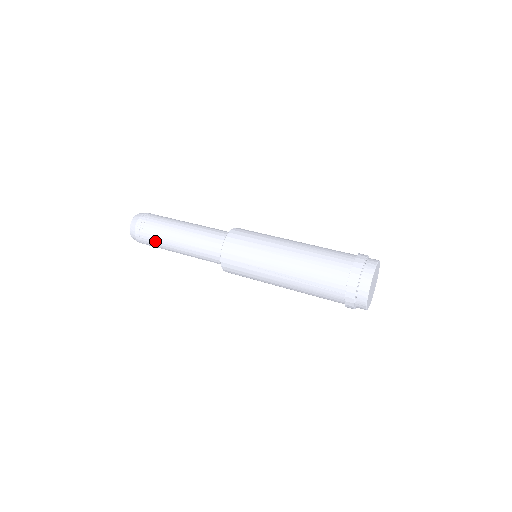
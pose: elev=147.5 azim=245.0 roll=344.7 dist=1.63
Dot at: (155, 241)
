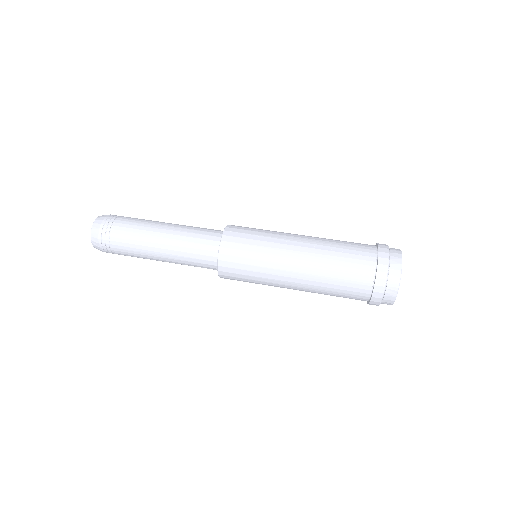
Dot at: (127, 239)
